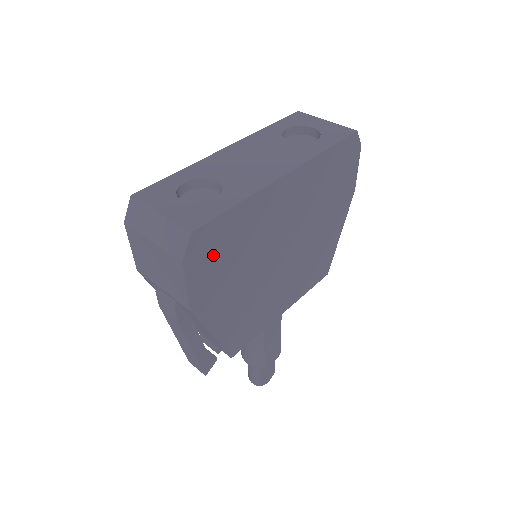
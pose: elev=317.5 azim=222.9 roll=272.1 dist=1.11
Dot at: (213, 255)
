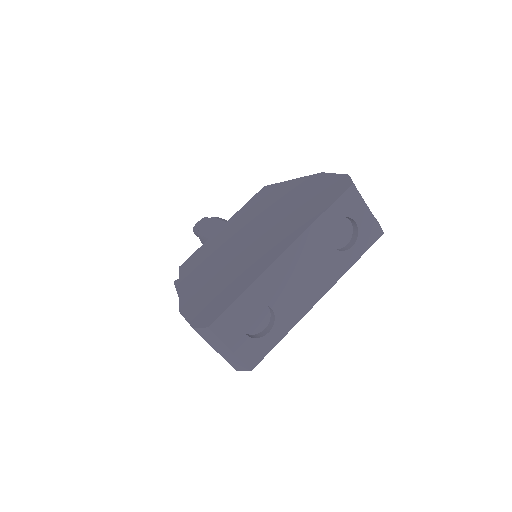
Dot at: occluded
